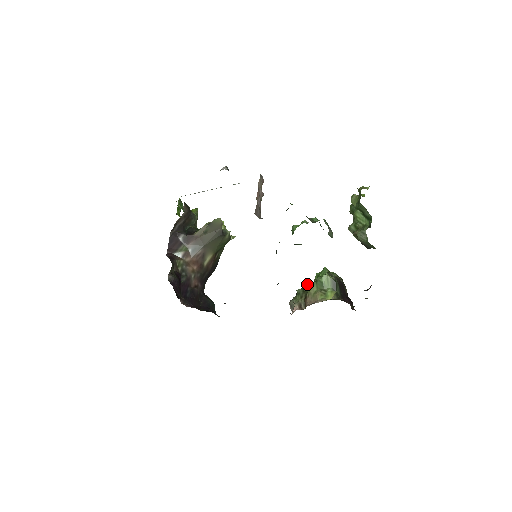
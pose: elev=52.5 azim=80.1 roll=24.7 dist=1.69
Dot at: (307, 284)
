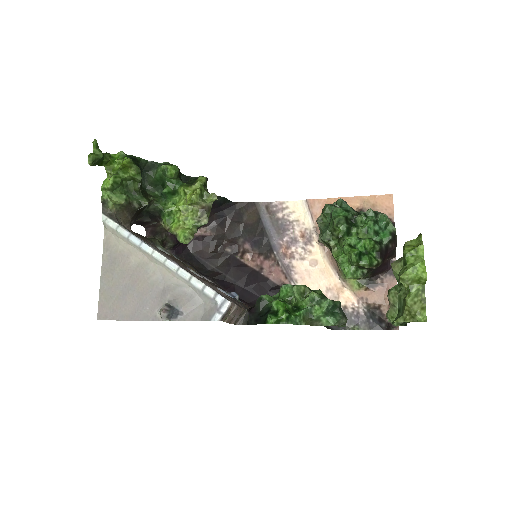
Dot at: (335, 231)
